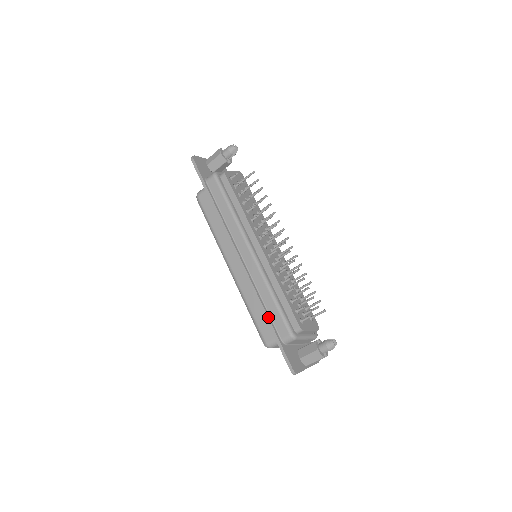
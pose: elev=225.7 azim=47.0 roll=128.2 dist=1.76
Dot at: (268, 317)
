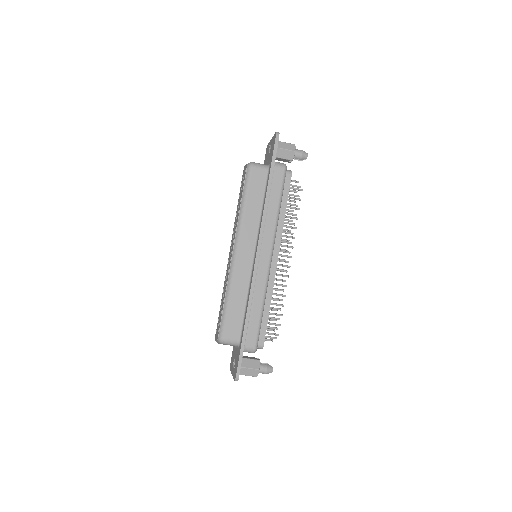
Dot at: (248, 322)
